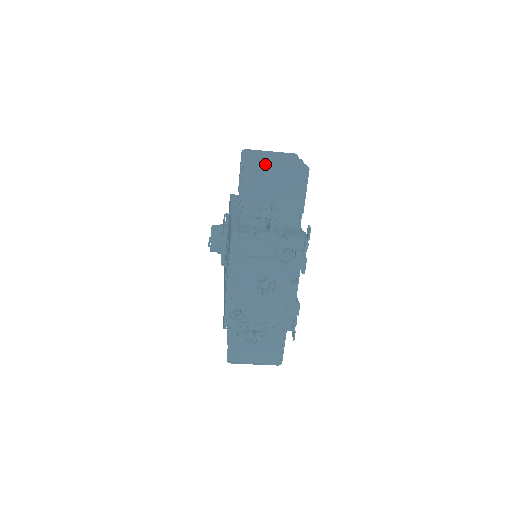
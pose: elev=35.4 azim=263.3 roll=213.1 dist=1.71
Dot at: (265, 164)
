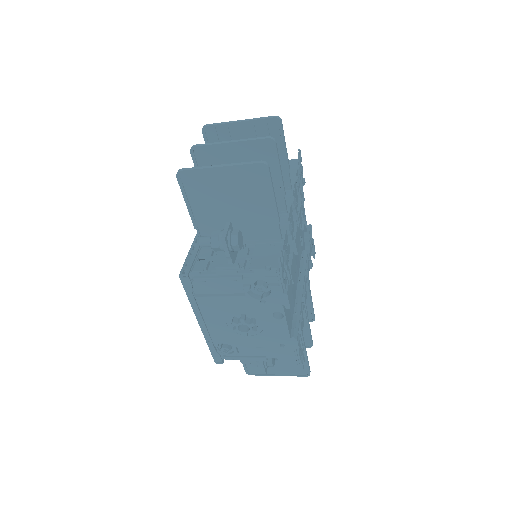
Dot at: (204, 171)
